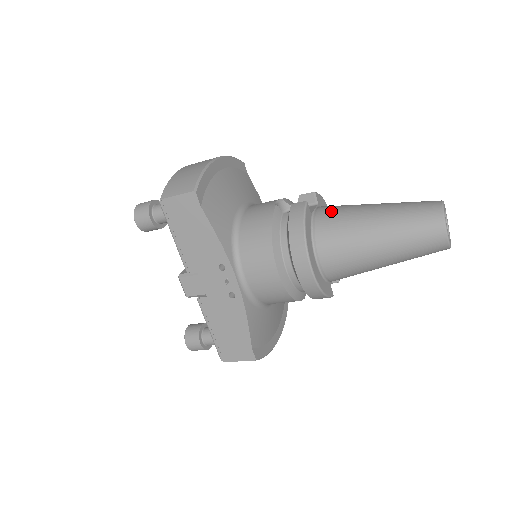
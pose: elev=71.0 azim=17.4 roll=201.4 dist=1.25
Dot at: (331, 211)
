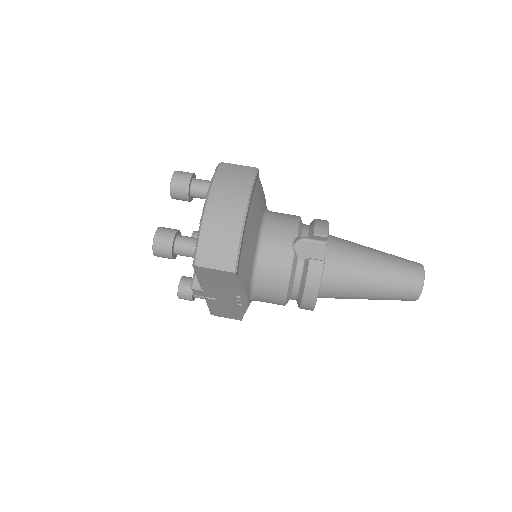
Dot at: (340, 264)
